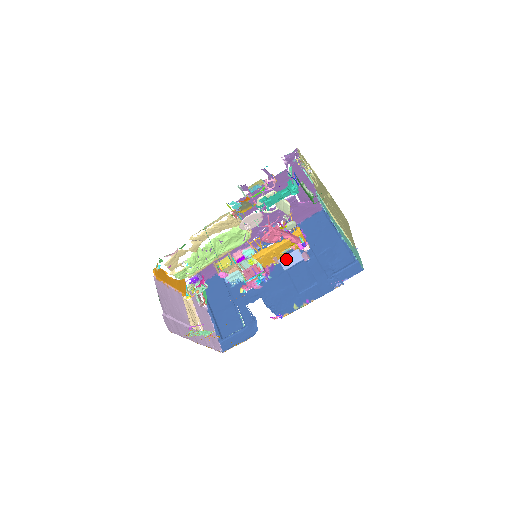
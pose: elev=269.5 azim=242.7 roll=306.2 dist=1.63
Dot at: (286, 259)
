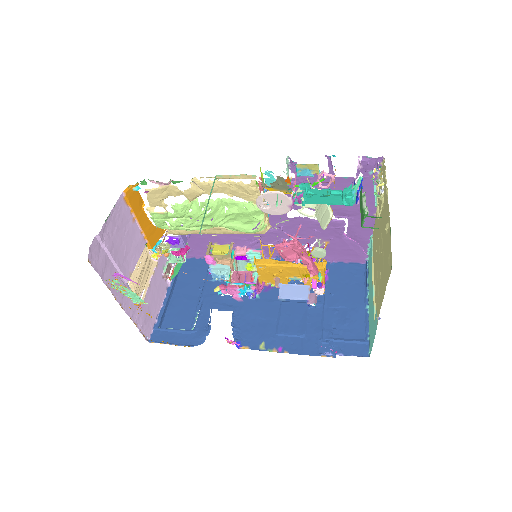
Dot at: (289, 288)
